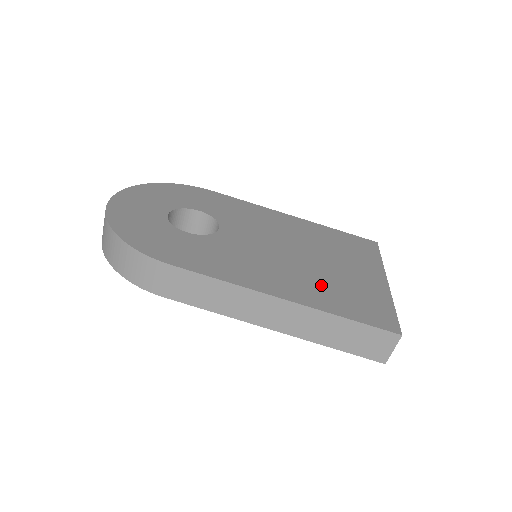
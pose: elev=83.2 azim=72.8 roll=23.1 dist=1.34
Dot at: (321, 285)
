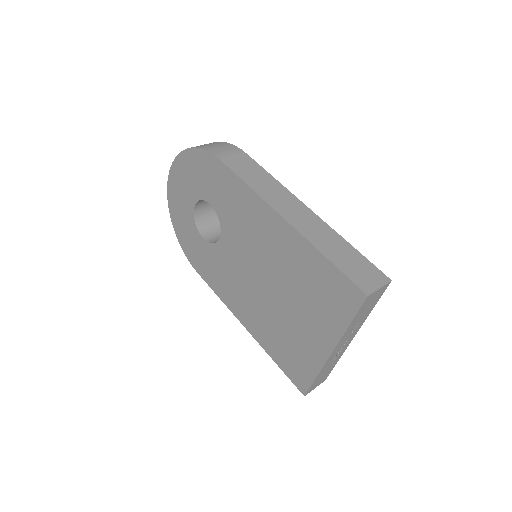
Dot at: occluded
